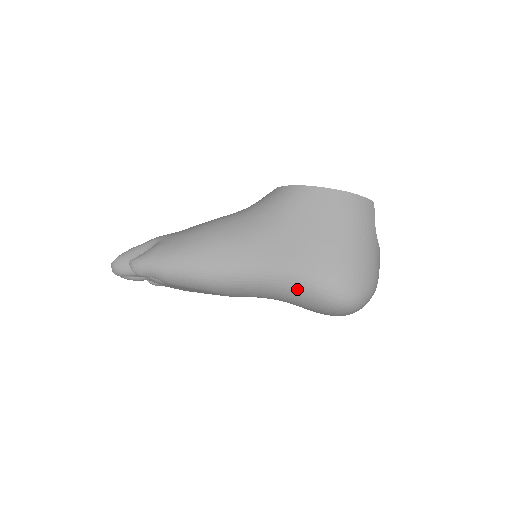
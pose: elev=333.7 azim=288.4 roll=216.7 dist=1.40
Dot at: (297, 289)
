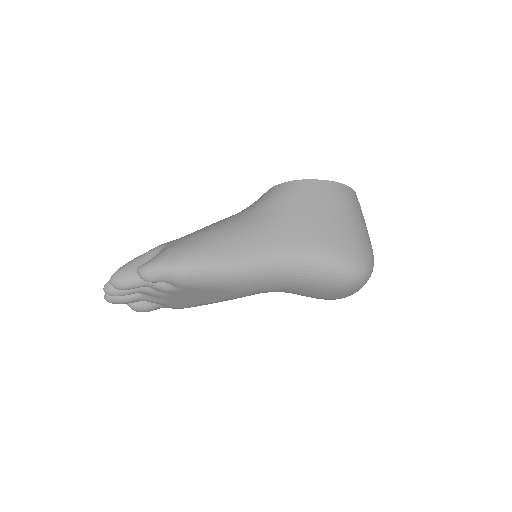
Dot at: (315, 268)
